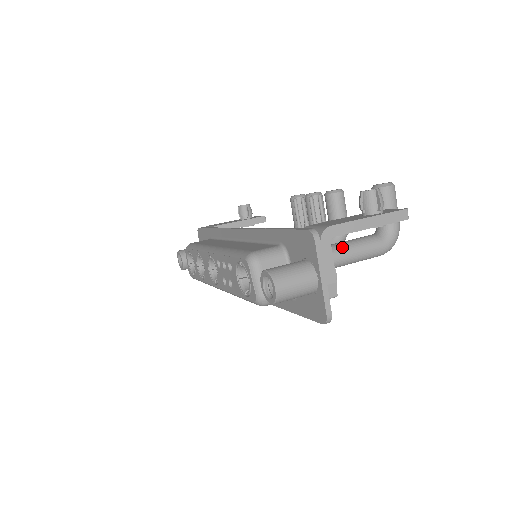
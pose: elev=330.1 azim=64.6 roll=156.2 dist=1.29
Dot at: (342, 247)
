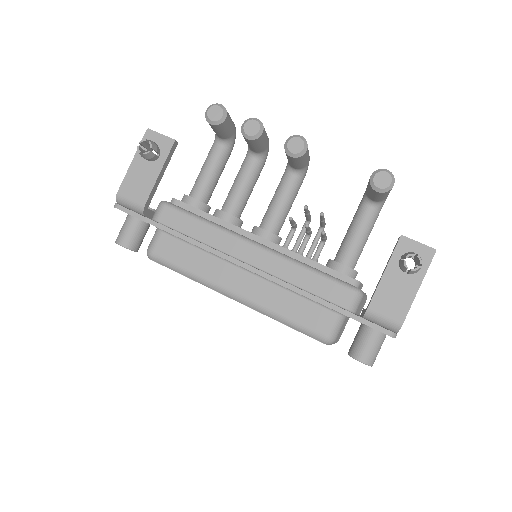
Dot at: (359, 251)
